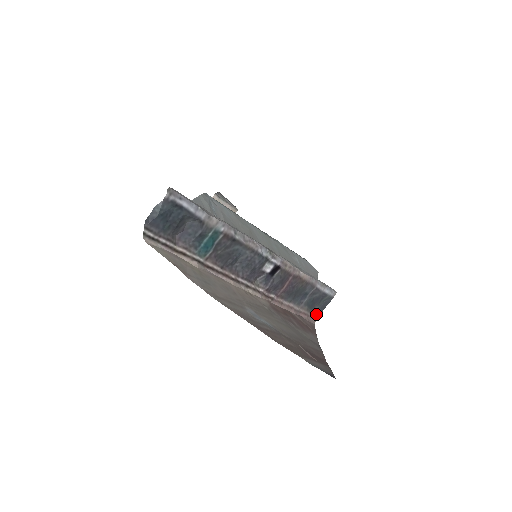
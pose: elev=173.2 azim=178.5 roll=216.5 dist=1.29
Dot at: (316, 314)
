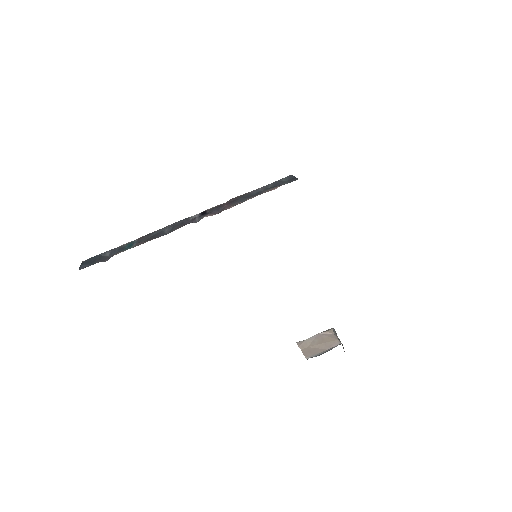
Dot at: occluded
